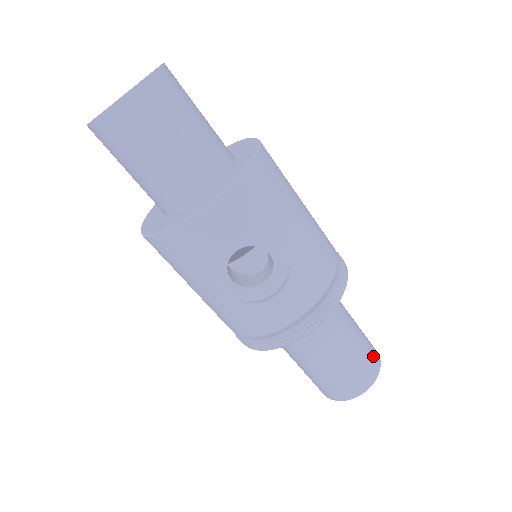
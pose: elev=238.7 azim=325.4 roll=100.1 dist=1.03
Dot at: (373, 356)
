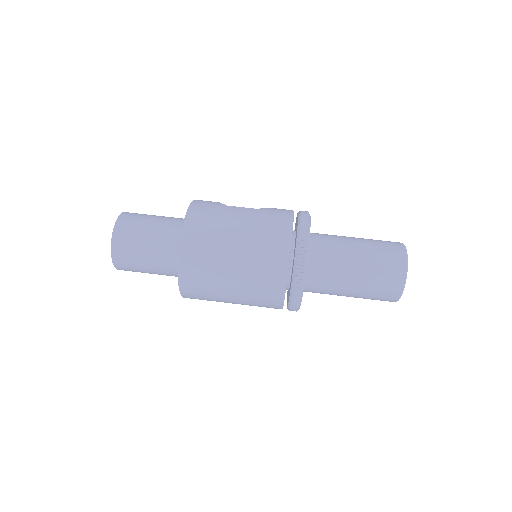
Dot at: occluded
